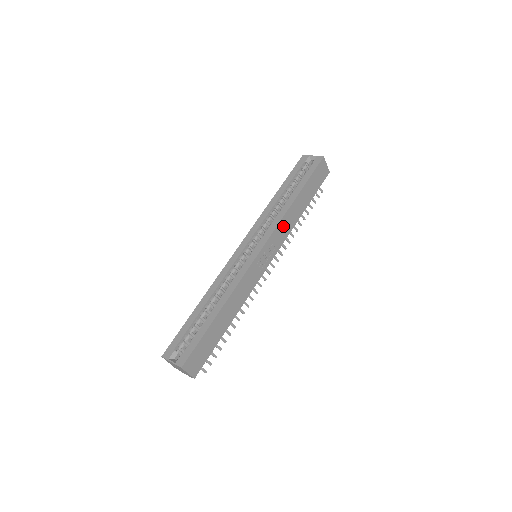
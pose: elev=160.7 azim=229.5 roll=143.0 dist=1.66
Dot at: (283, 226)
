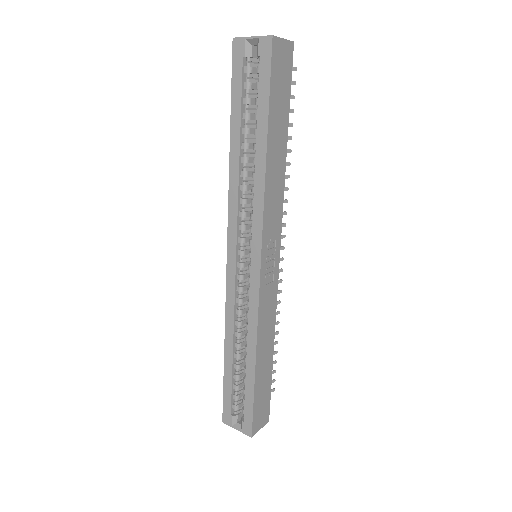
Dot at: (270, 204)
